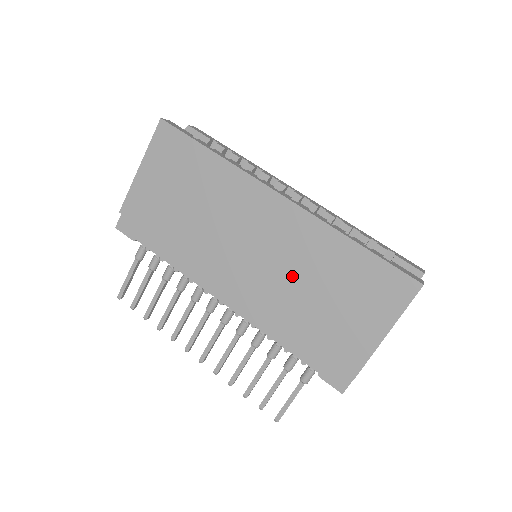
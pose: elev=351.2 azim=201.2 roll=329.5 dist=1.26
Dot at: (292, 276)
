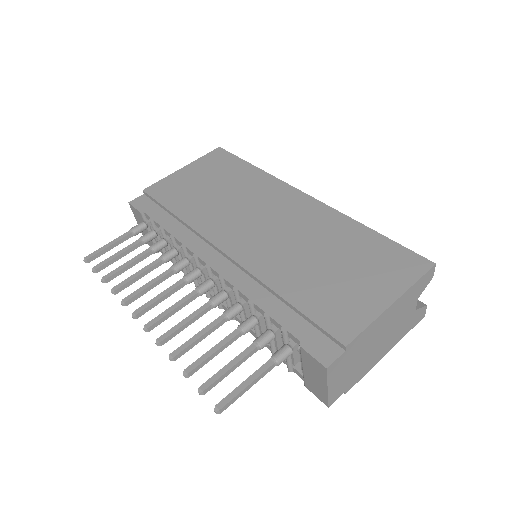
Dot at: (298, 246)
